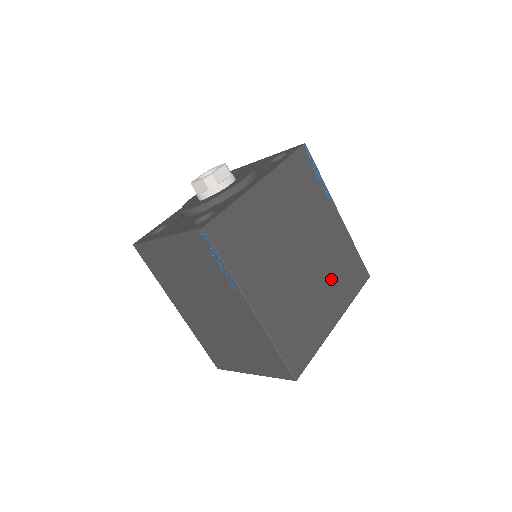
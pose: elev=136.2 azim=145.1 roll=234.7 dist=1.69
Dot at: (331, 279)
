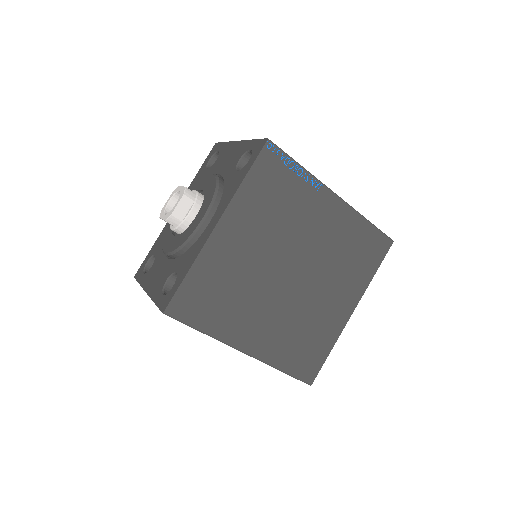
Dot at: (337, 274)
